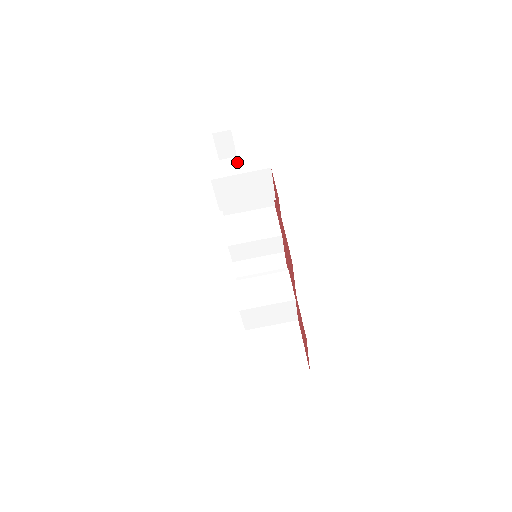
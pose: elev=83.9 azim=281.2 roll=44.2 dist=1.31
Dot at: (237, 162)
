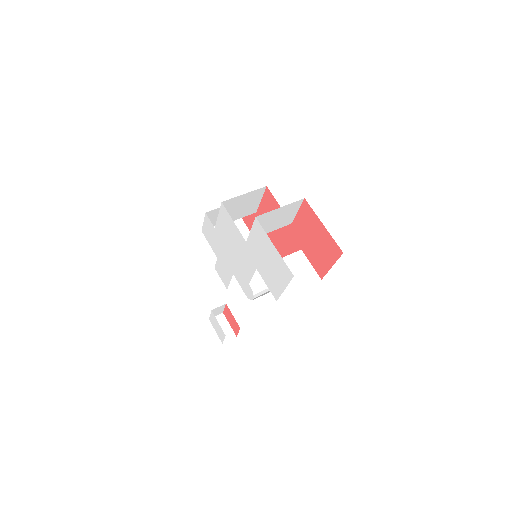
Dot at: (237, 334)
